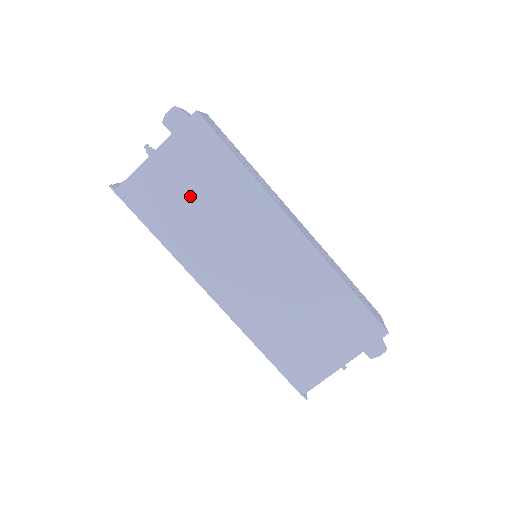
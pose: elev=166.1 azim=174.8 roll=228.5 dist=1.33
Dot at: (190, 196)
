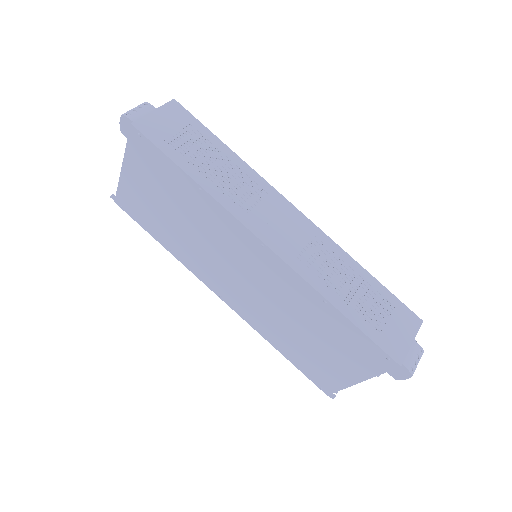
Dot at: (165, 208)
